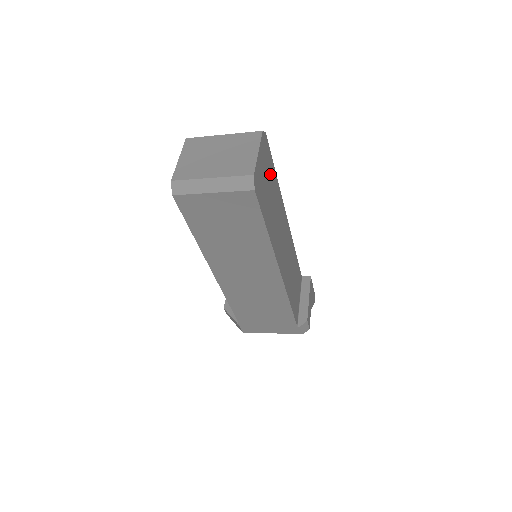
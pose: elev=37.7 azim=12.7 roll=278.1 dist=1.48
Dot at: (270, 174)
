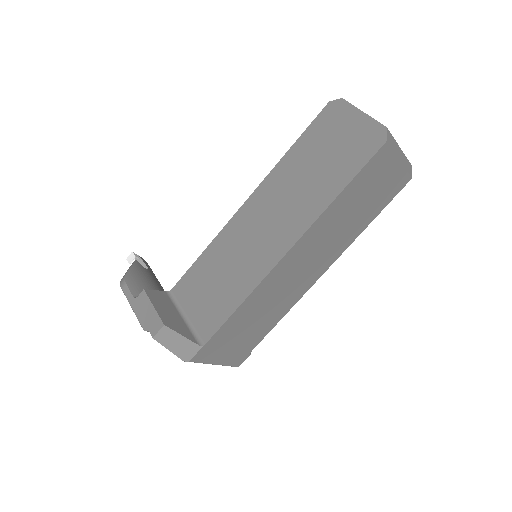
Dot at: occluded
